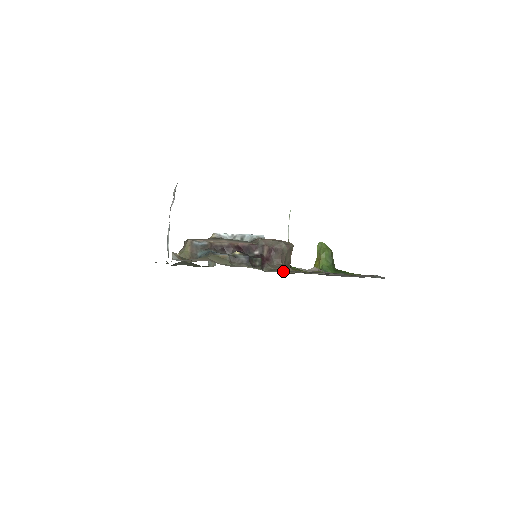
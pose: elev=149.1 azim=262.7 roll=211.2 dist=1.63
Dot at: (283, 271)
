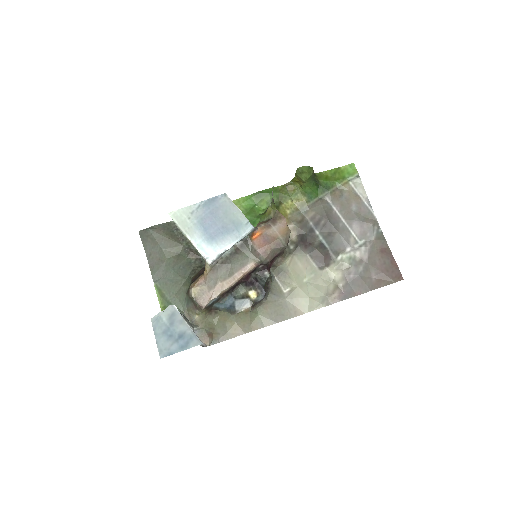
Dot at: (307, 308)
